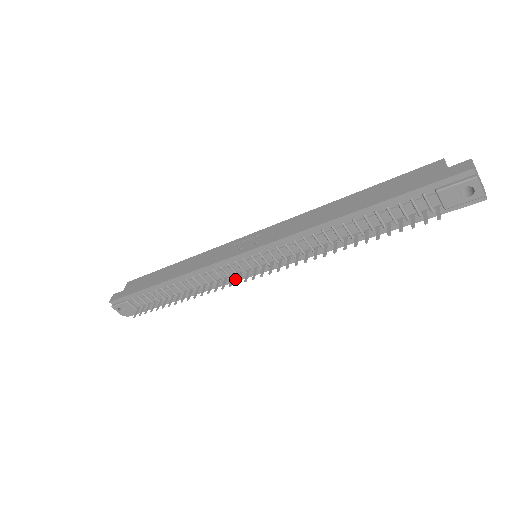
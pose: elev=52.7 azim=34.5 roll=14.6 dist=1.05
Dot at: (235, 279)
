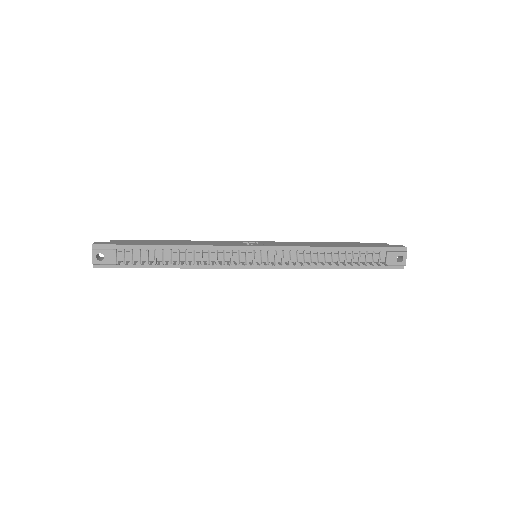
Dot at: (233, 266)
